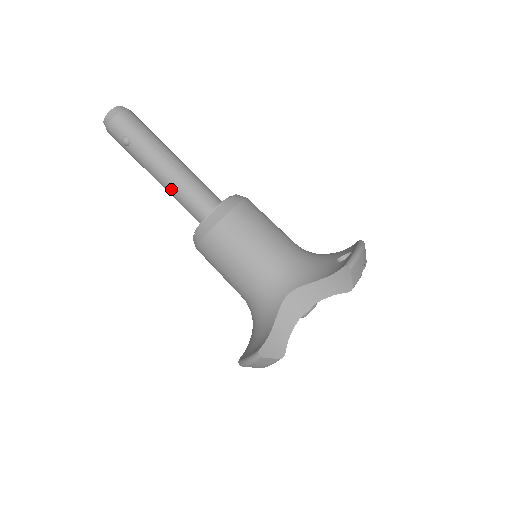
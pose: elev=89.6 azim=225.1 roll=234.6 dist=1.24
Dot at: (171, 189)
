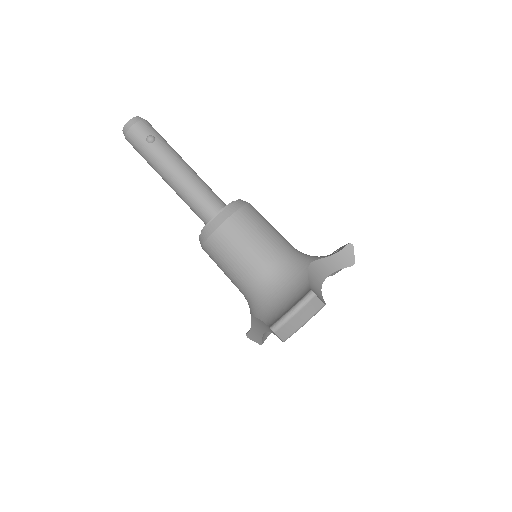
Dot at: (189, 184)
